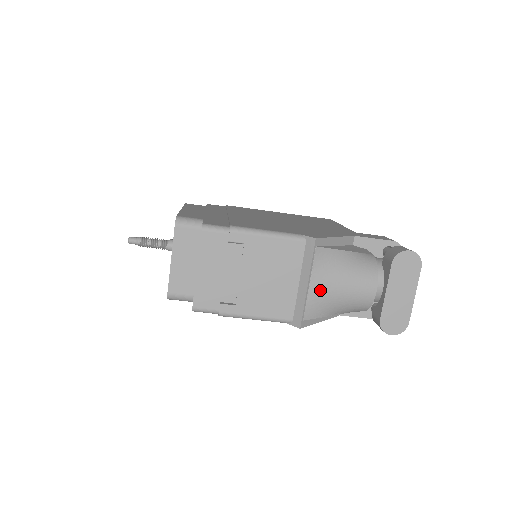
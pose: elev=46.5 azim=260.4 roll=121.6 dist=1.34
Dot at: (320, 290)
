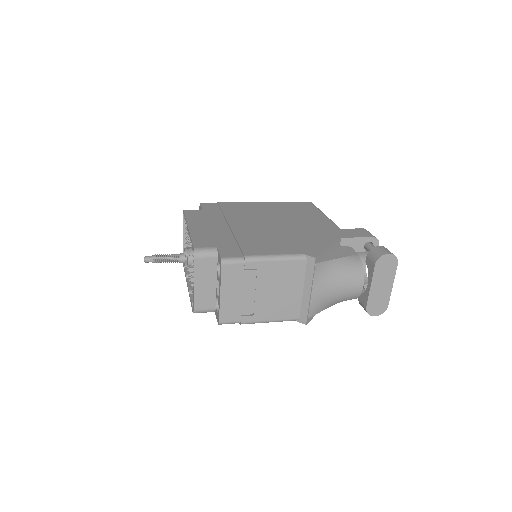
Dot at: (320, 294)
